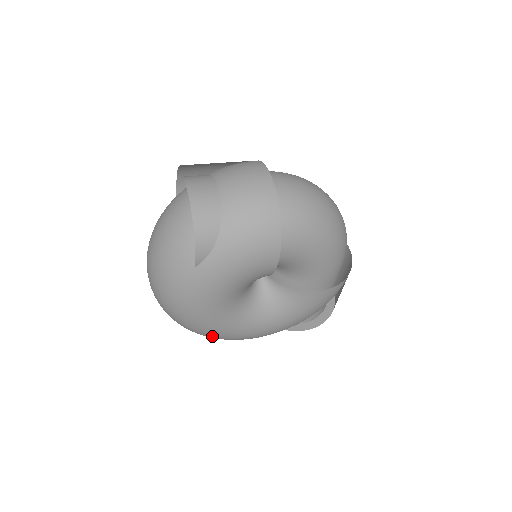
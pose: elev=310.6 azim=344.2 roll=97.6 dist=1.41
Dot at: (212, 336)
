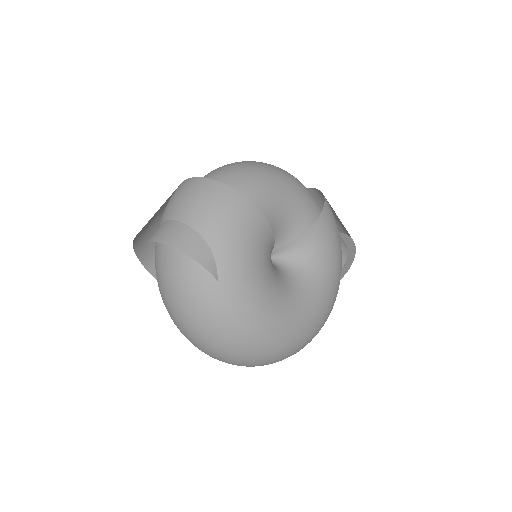
Dot at: (299, 339)
